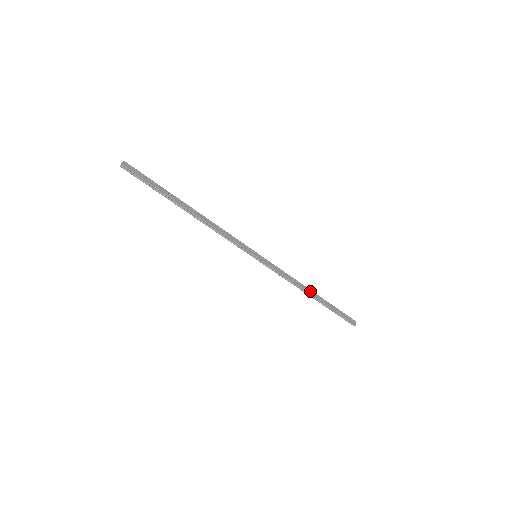
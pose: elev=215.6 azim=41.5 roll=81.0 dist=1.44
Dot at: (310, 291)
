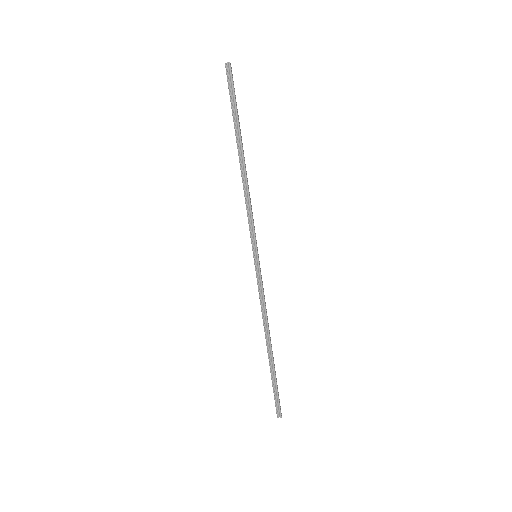
Dot at: (270, 339)
